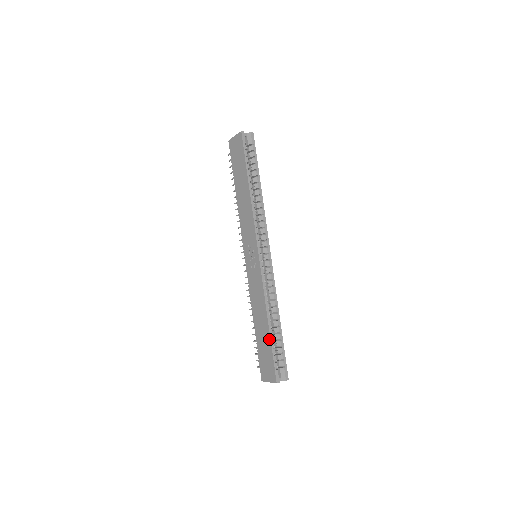
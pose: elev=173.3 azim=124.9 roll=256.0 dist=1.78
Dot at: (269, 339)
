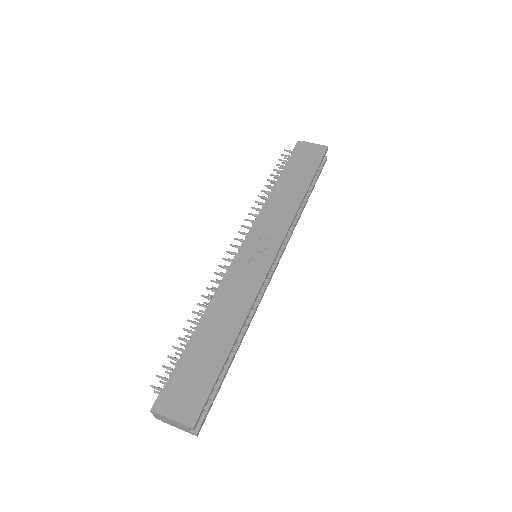
Dot at: (223, 358)
